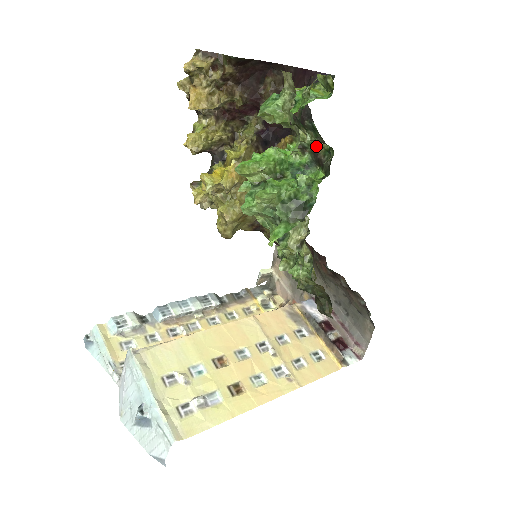
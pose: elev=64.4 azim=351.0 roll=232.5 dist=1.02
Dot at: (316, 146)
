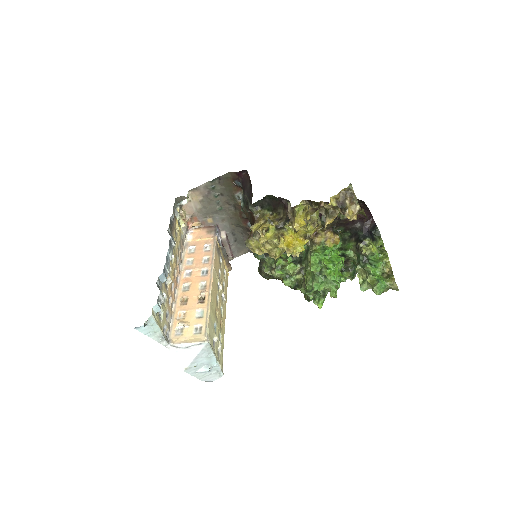
Dot at: (351, 259)
